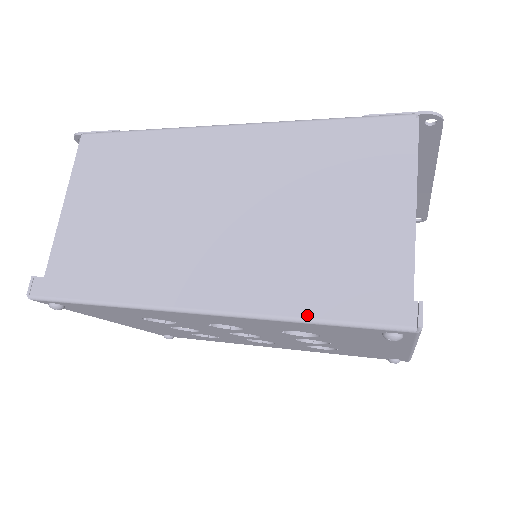
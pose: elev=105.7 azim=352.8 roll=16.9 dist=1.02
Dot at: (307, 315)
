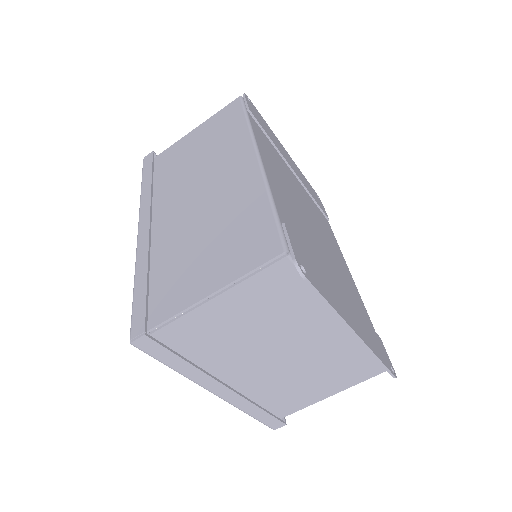
Dot at: (136, 281)
